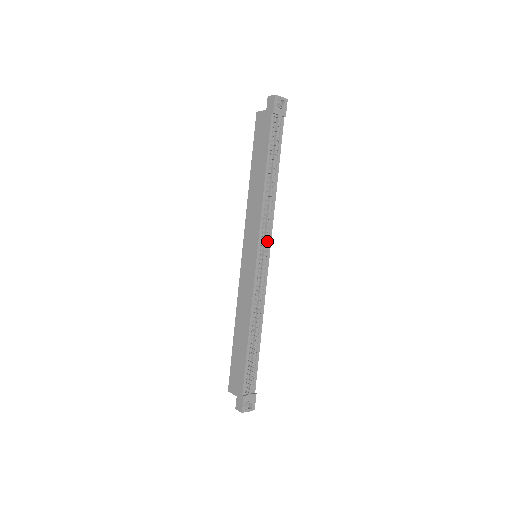
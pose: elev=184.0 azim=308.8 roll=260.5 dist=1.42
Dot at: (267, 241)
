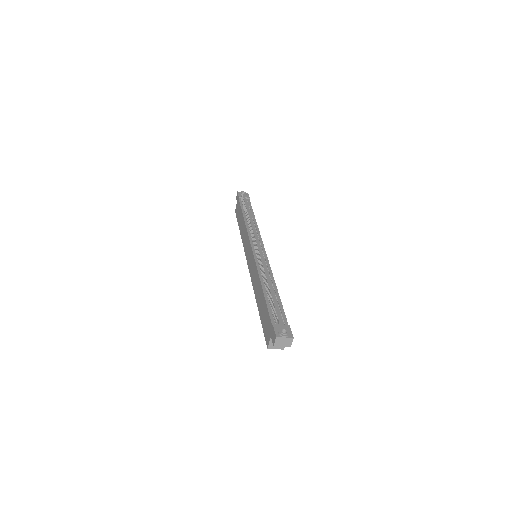
Dot at: (258, 240)
